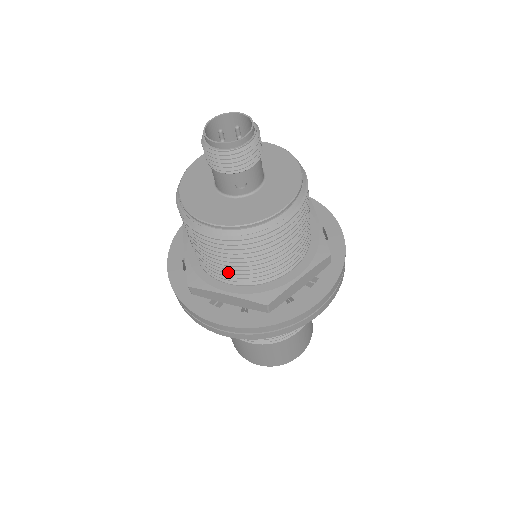
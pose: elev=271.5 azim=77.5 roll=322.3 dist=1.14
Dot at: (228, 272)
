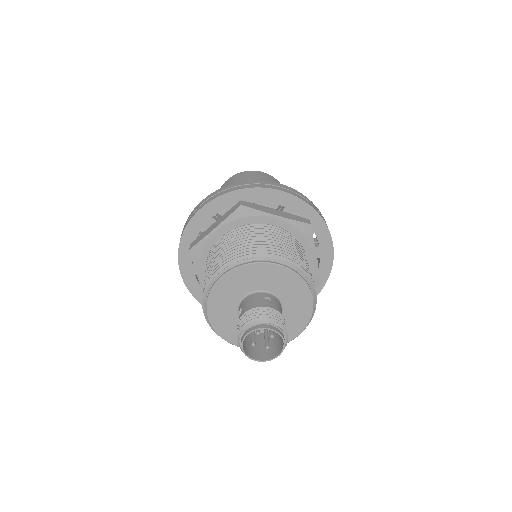
Dot at: occluded
